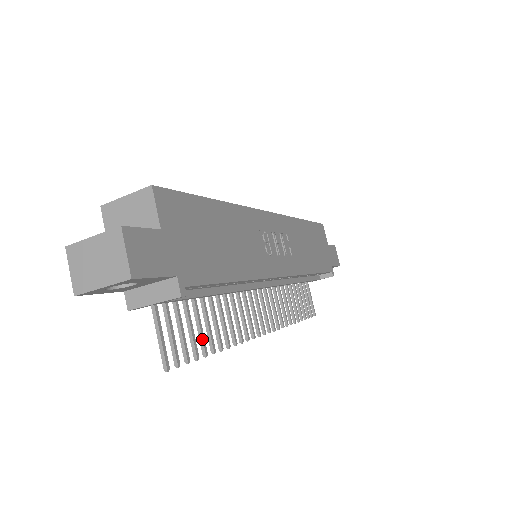
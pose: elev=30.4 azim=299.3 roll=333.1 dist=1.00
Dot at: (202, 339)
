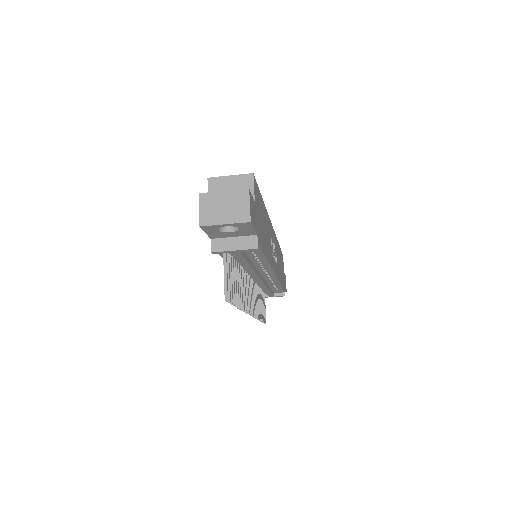
Dot at: (236, 293)
